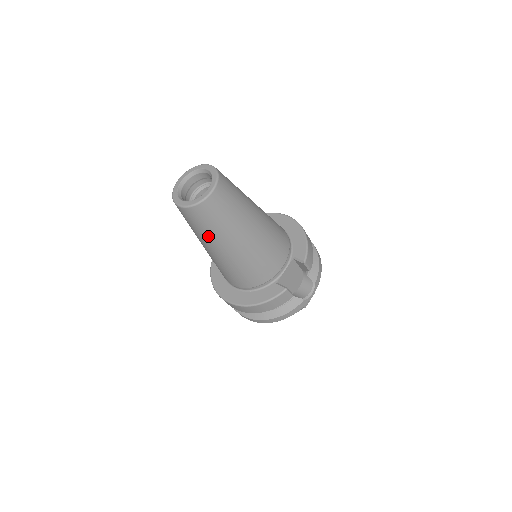
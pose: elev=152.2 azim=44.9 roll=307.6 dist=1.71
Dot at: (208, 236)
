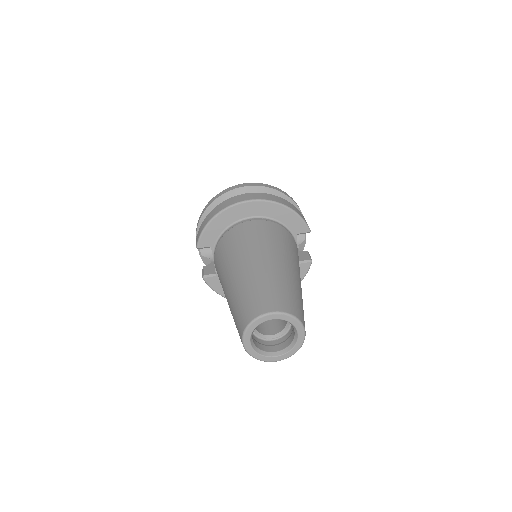
Dot at: occluded
